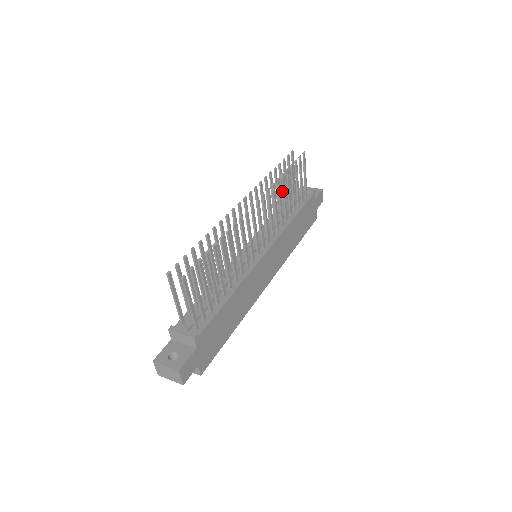
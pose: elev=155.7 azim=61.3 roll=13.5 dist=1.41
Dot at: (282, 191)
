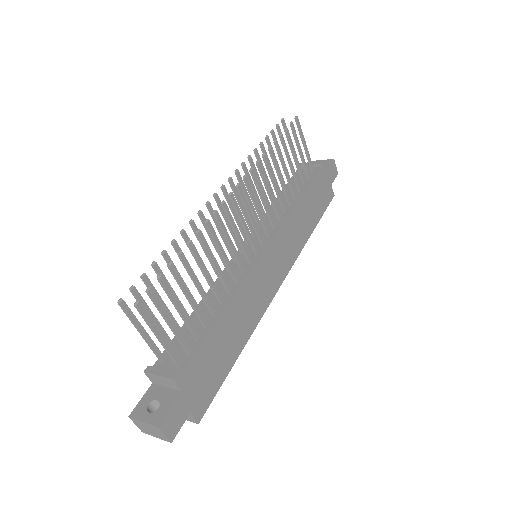
Dot at: occluded
